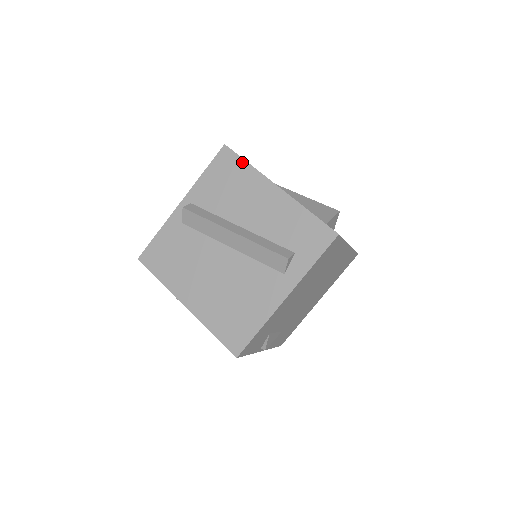
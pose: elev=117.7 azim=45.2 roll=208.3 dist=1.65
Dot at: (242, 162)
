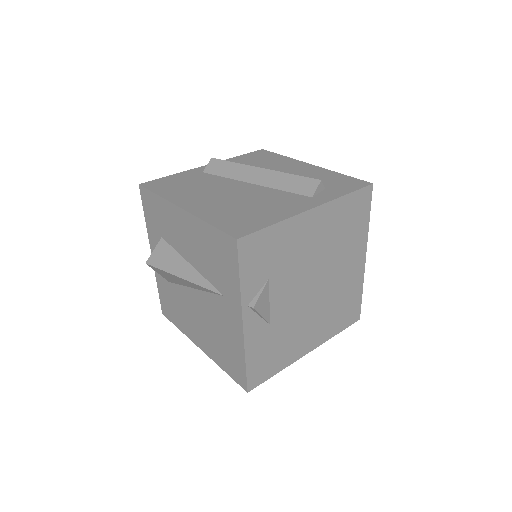
Dot at: (277, 155)
